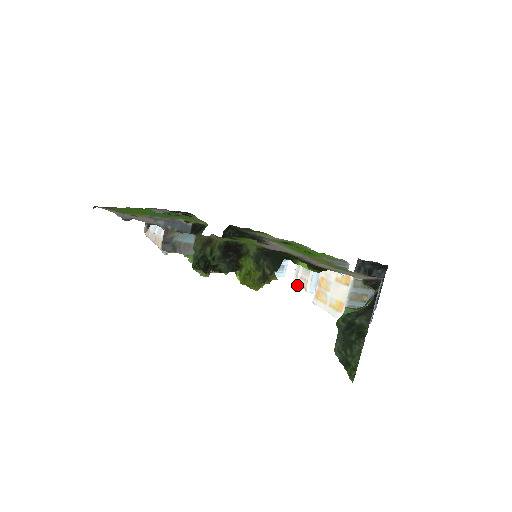
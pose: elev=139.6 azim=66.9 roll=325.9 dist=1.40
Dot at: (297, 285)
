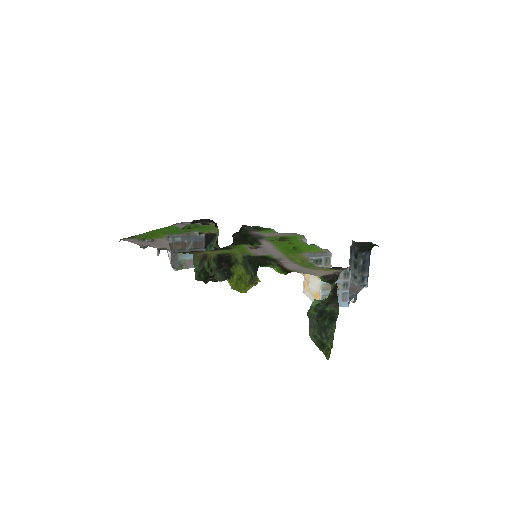
Dot at: (300, 273)
